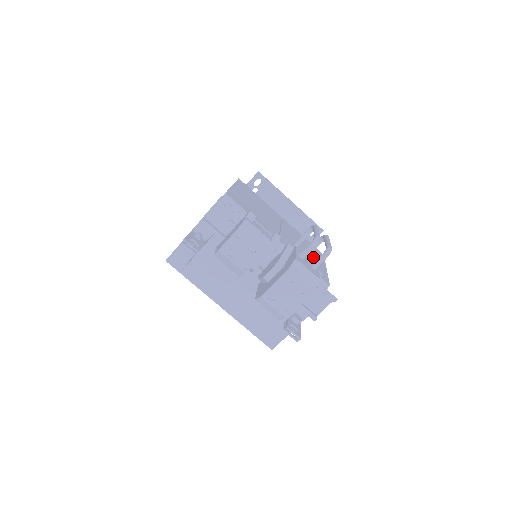
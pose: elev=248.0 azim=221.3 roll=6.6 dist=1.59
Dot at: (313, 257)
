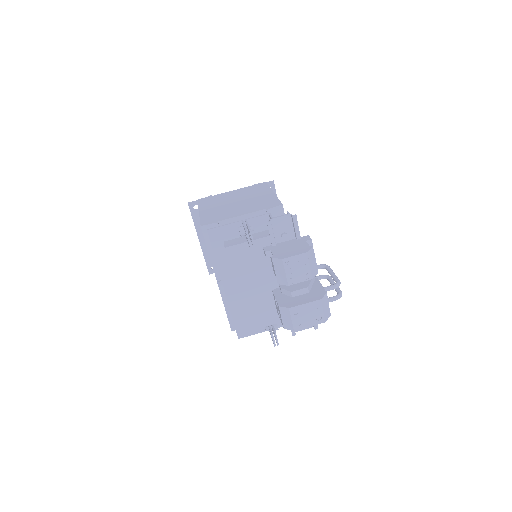
Dot at: occluded
